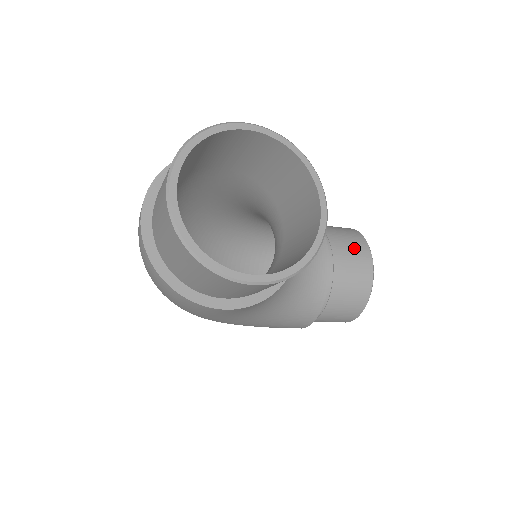
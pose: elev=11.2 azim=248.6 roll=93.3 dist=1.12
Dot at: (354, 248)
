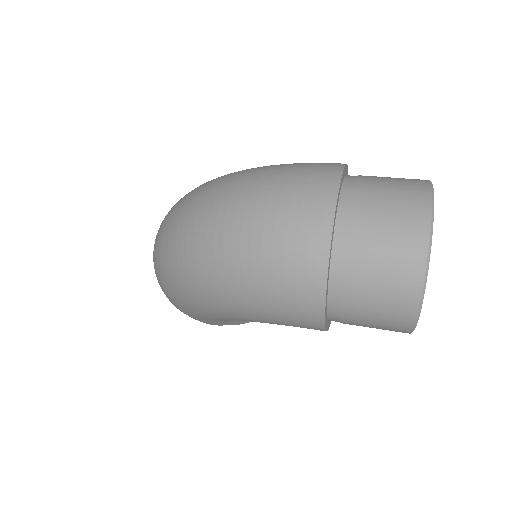
Dot at: occluded
